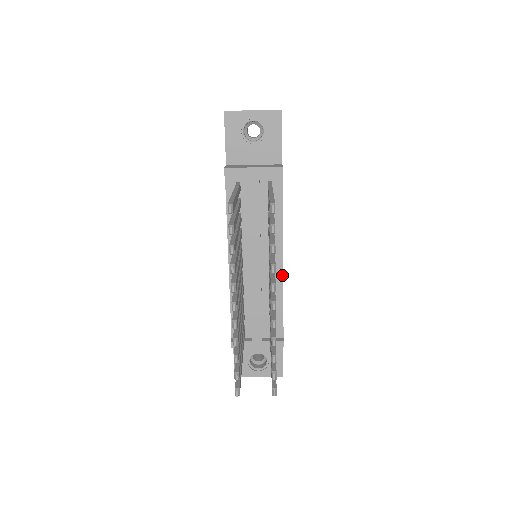
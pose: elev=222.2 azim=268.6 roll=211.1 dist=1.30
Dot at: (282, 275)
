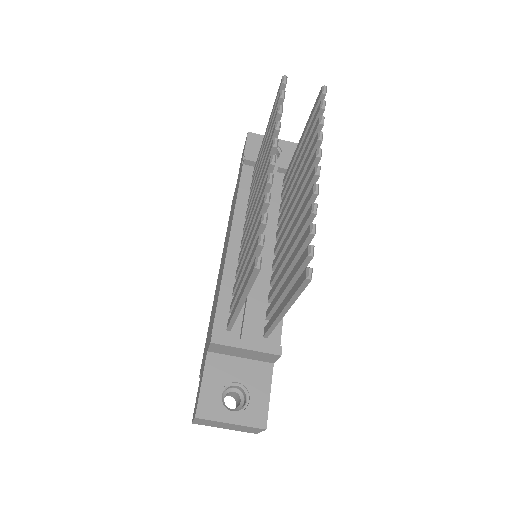
Dot at: occluded
